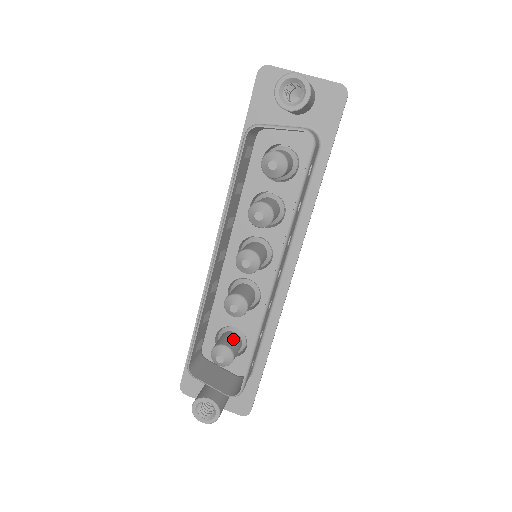
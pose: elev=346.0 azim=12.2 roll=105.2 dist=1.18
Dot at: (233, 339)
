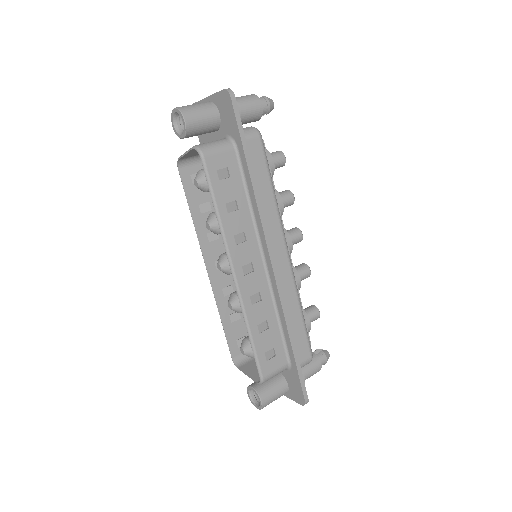
Dot at: occluded
